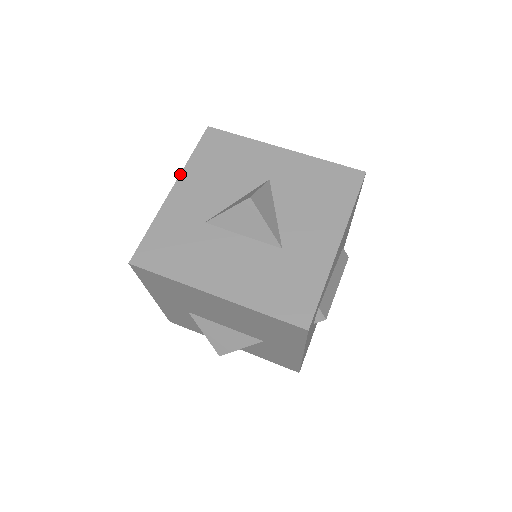
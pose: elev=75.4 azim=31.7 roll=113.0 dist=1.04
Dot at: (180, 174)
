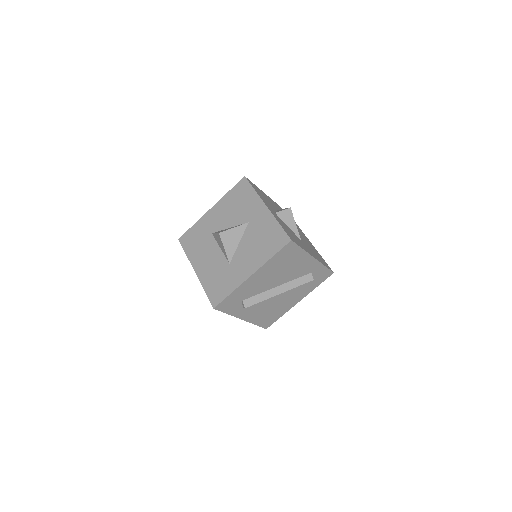
Dot at: (218, 201)
